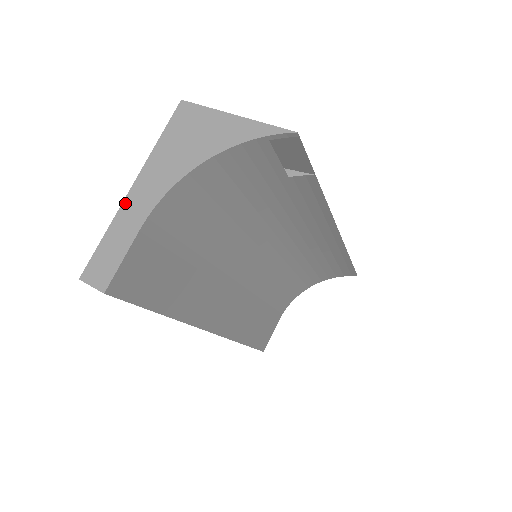
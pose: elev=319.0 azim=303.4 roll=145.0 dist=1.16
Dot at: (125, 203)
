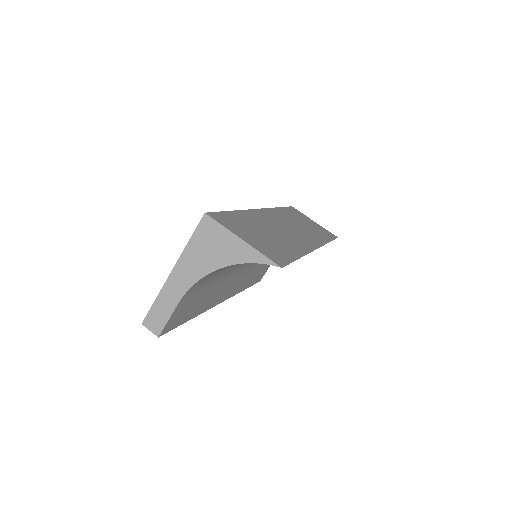
Dot at: (168, 282)
